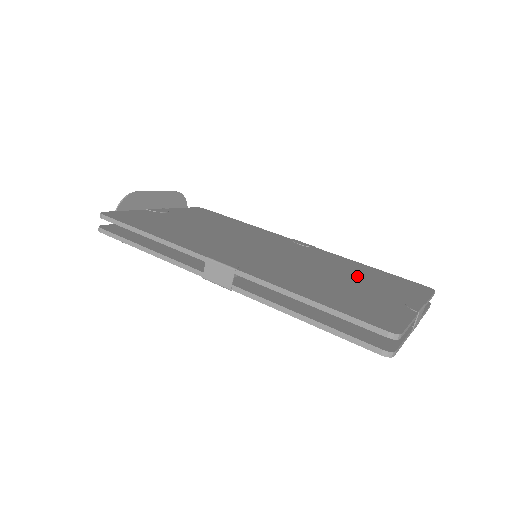
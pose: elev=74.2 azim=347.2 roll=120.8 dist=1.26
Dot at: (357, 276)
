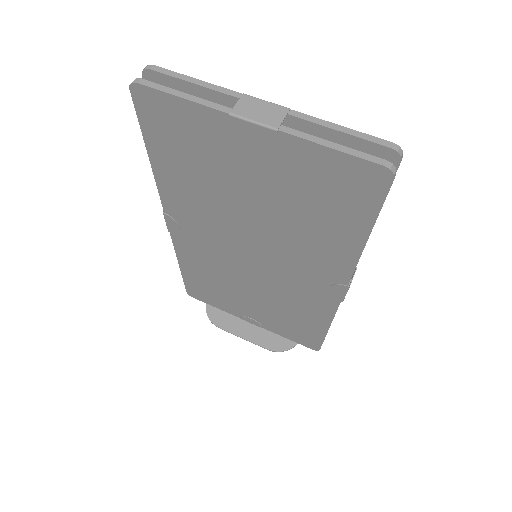
Dot at: occluded
